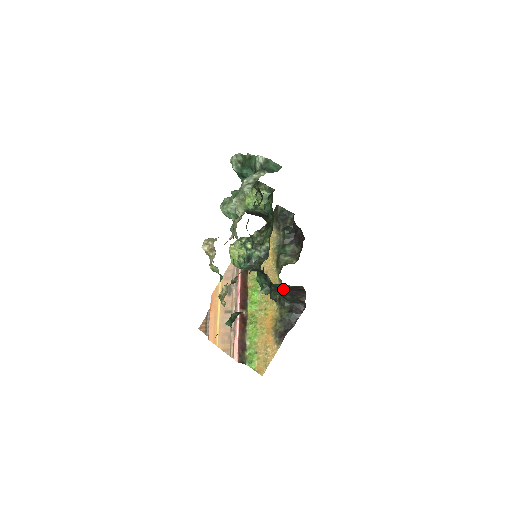
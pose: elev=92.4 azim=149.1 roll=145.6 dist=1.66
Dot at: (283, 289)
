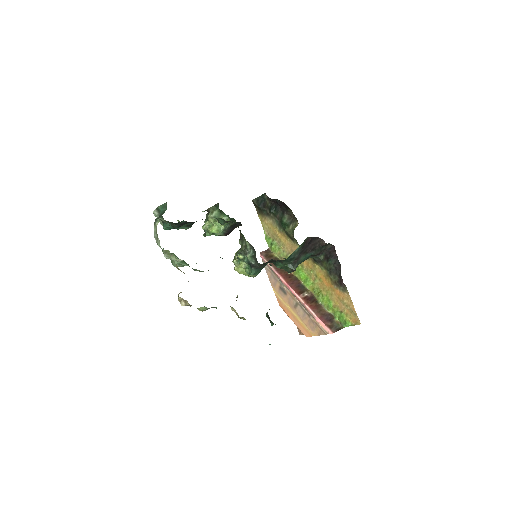
Dot at: (299, 254)
